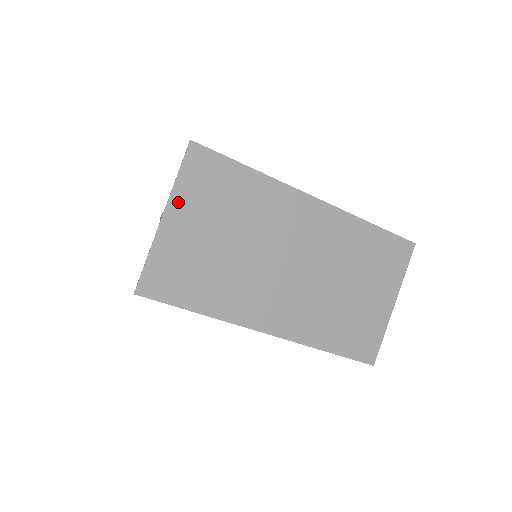
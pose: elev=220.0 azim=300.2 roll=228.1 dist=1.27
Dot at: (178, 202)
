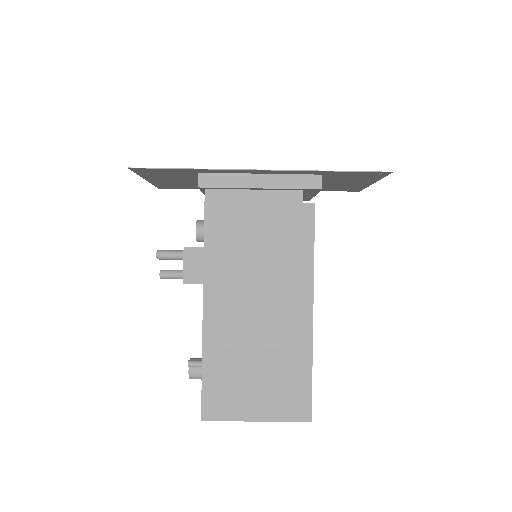
Dot at: (155, 182)
